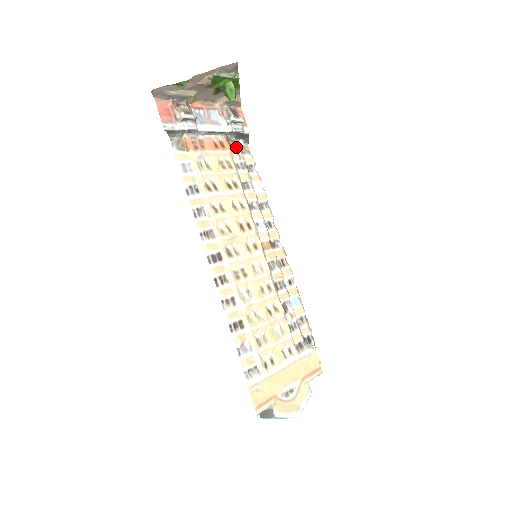
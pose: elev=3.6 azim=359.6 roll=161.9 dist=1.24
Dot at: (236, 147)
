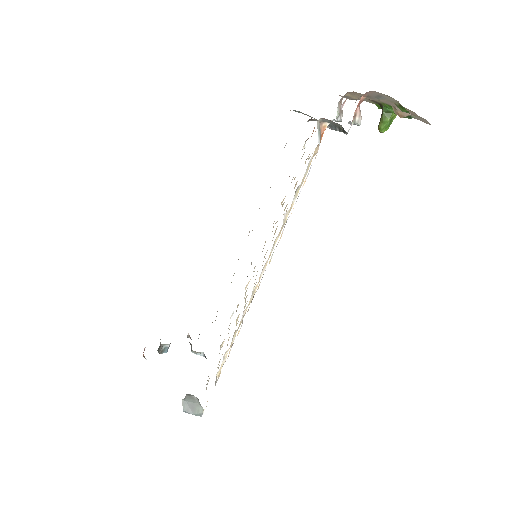
Dot at: occluded
